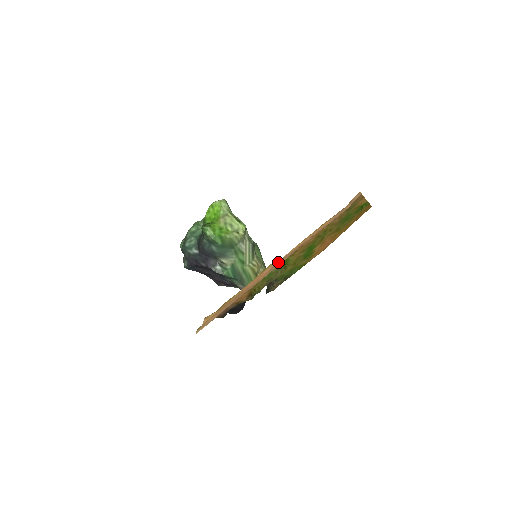
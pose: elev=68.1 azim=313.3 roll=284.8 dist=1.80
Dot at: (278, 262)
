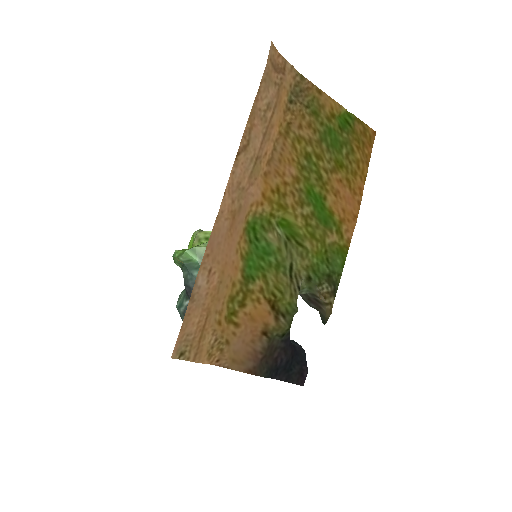
Dot at: (242, 195)
